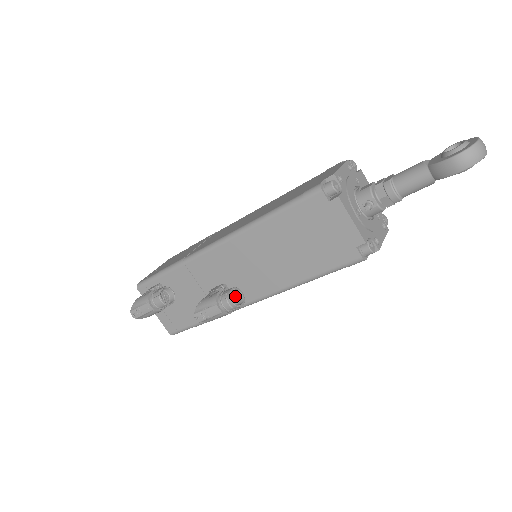
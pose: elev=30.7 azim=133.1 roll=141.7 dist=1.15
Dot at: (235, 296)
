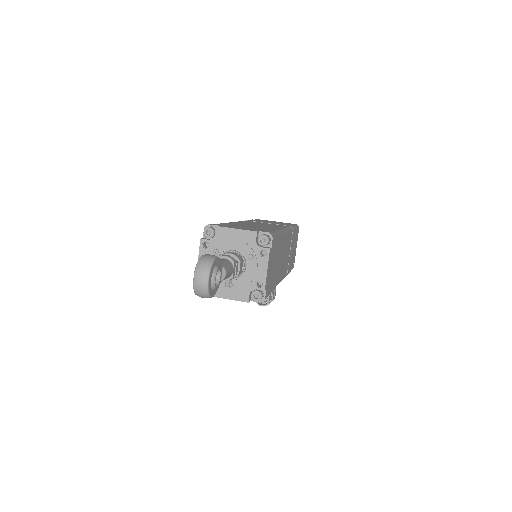
Dot at: occluded
